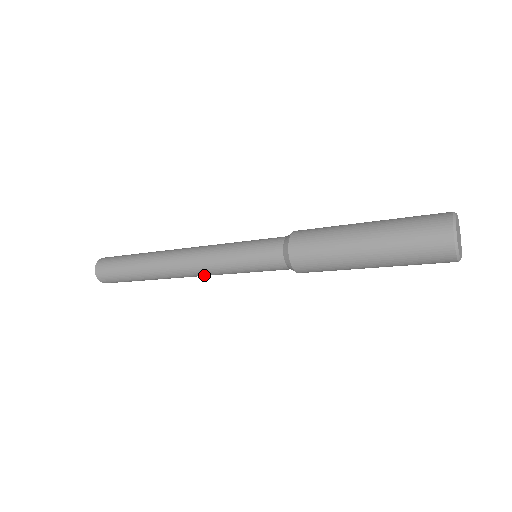
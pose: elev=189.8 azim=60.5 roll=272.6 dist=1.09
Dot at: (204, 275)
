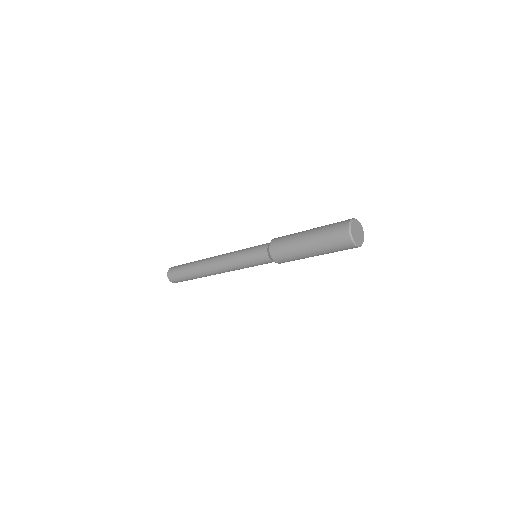
Dot at: (224, 266)
